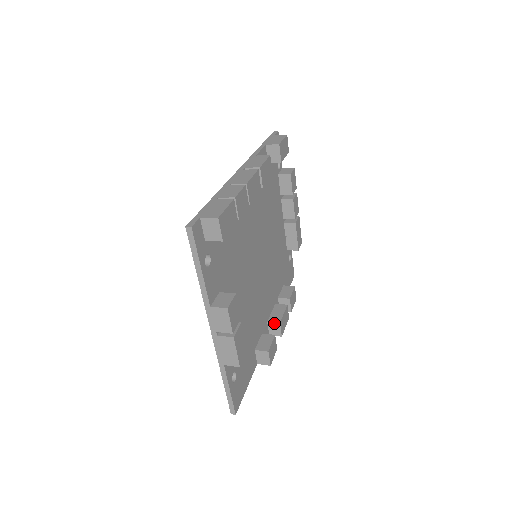
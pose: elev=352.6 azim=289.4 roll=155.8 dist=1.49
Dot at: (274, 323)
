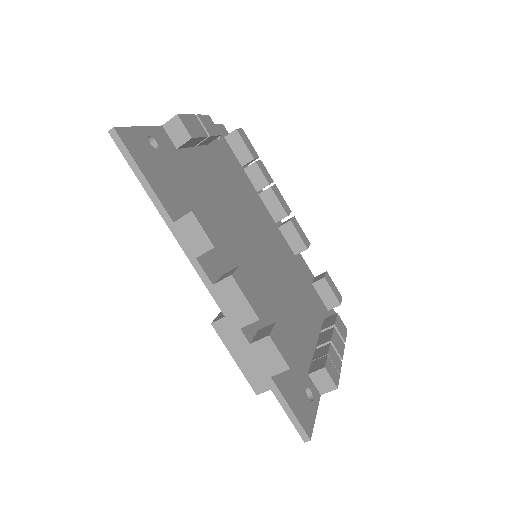
Dot at: (232, 270)
